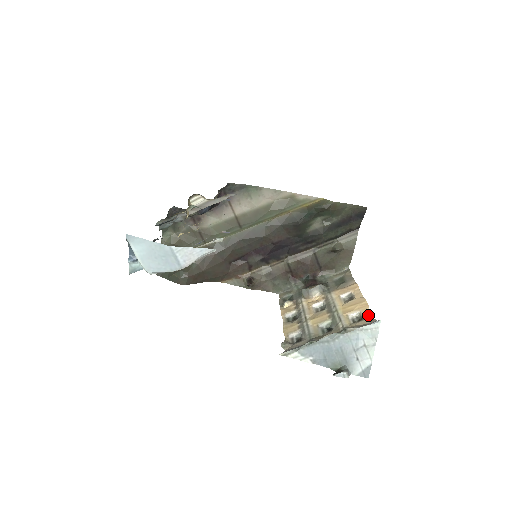
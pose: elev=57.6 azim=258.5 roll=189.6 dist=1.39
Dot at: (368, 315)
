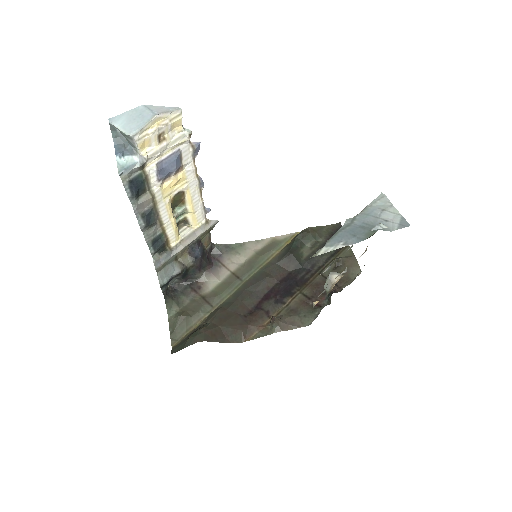
Dot at: occluded
